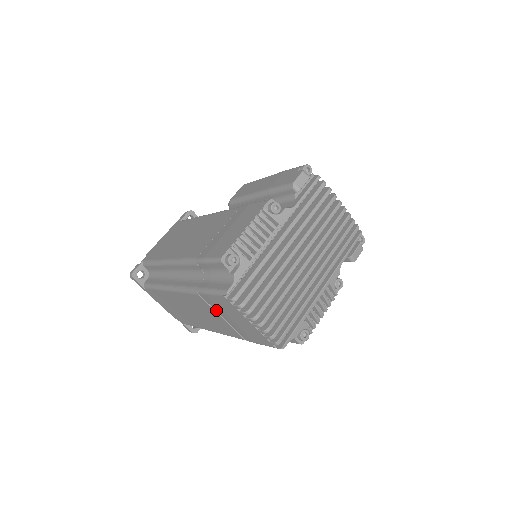
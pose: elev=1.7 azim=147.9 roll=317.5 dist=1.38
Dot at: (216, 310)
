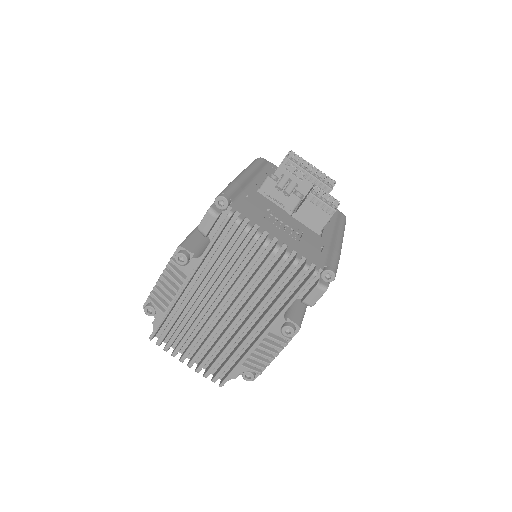
Dot at: occluded
